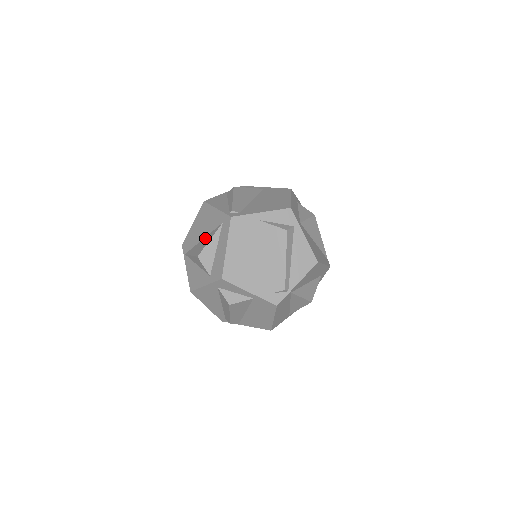
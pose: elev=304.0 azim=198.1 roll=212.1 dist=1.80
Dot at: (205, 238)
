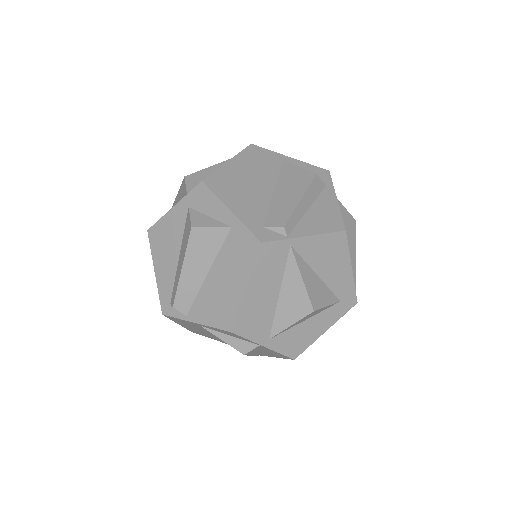
Dot at: occluded
